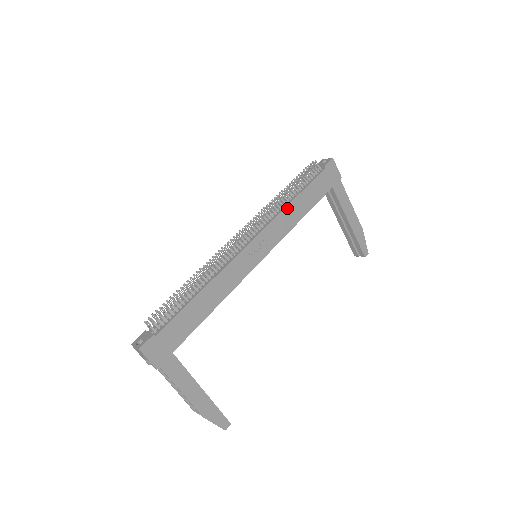
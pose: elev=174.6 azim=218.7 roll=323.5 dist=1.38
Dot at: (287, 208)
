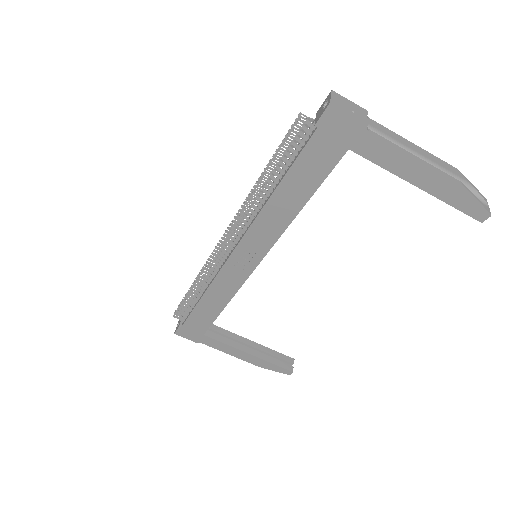
Dot at: (266, 207)
